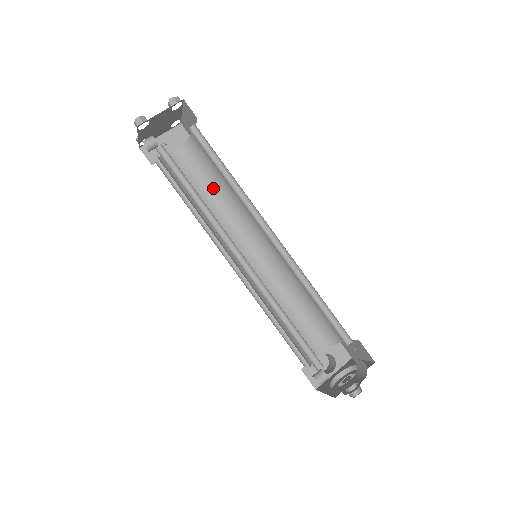
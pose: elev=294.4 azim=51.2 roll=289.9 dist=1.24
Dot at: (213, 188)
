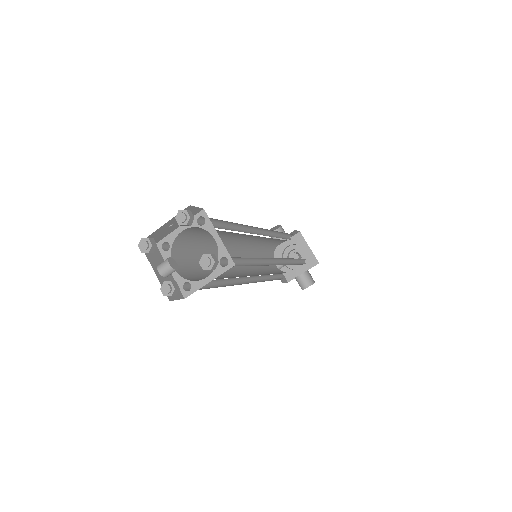
Dot at: occluded
